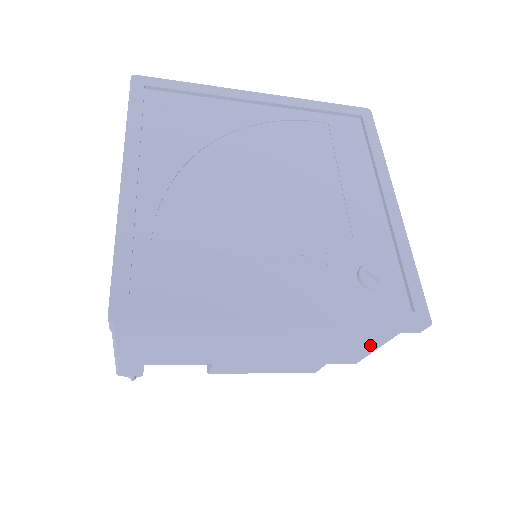
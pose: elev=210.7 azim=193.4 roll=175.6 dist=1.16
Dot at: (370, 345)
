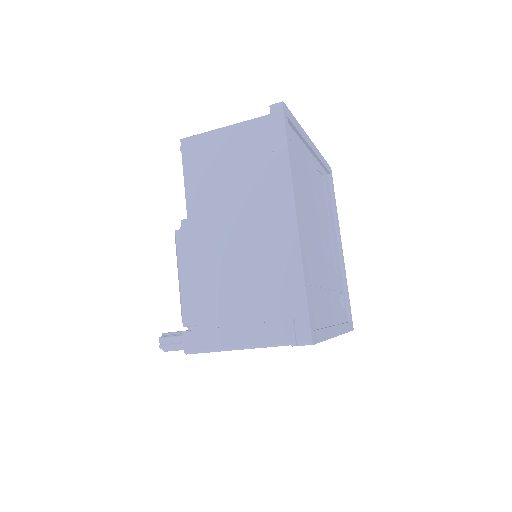
Dot at: occluded
